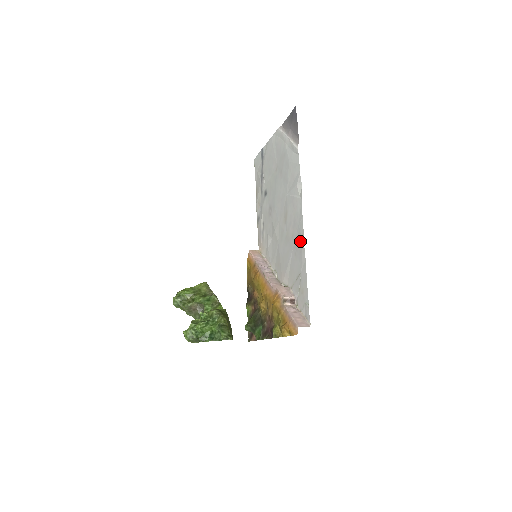
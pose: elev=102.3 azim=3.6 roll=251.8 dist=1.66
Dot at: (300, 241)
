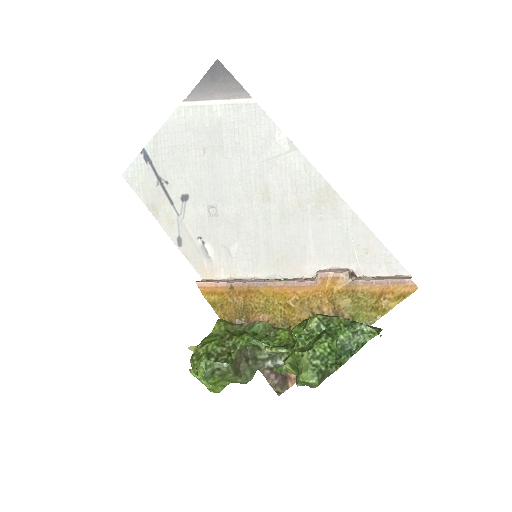
Dot at: (326, 196)
